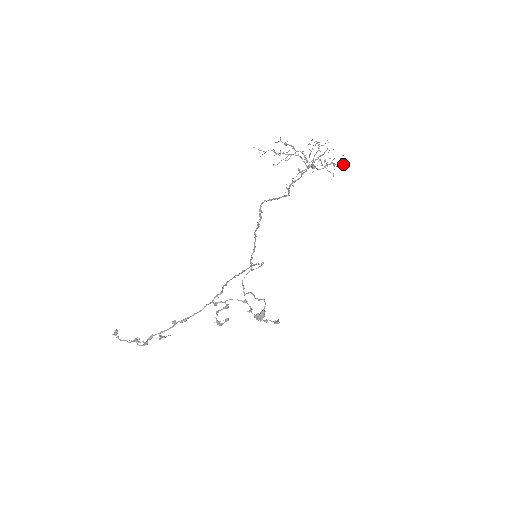
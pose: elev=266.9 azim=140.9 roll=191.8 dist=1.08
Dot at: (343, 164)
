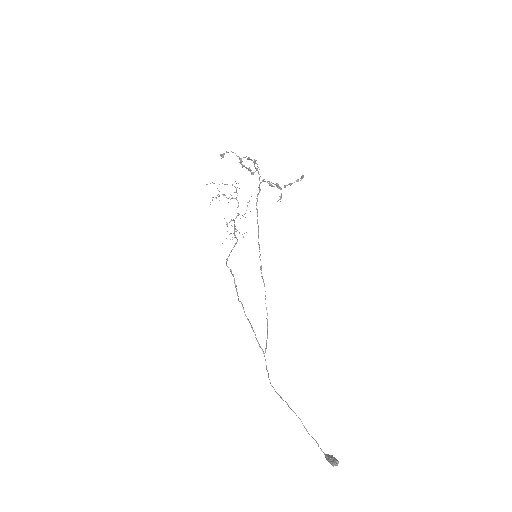
Dot at: (249, 201)
